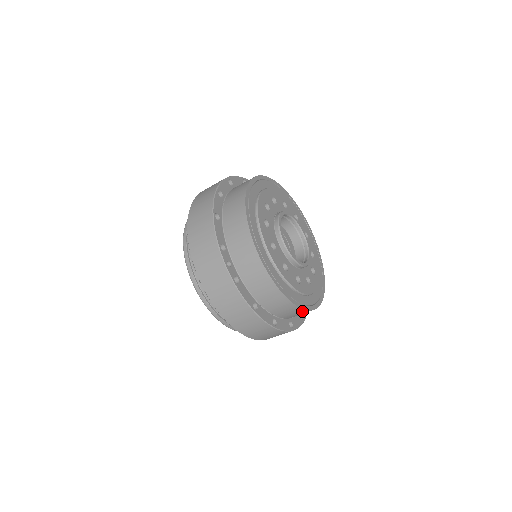
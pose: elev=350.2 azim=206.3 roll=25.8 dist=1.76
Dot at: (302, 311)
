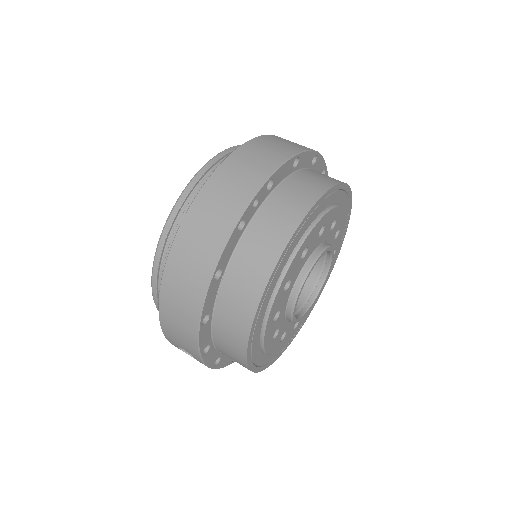
Dot at: (242, 347)
